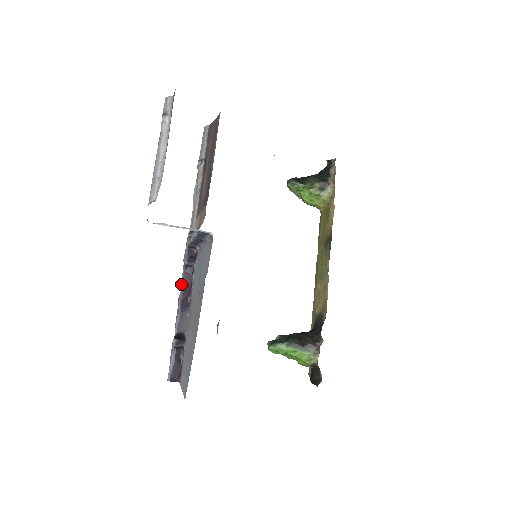
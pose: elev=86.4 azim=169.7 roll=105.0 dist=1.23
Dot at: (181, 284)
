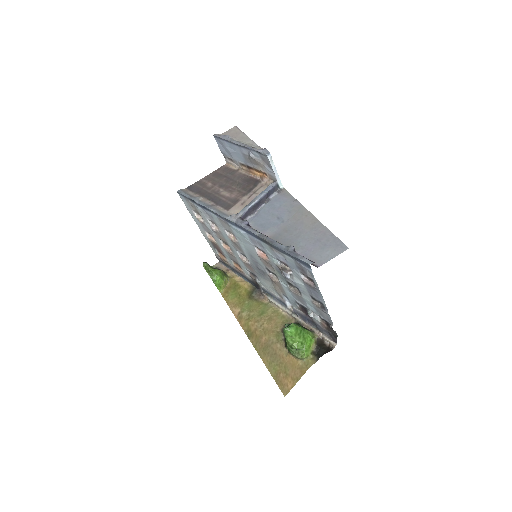
Dot at: (256, 231)
